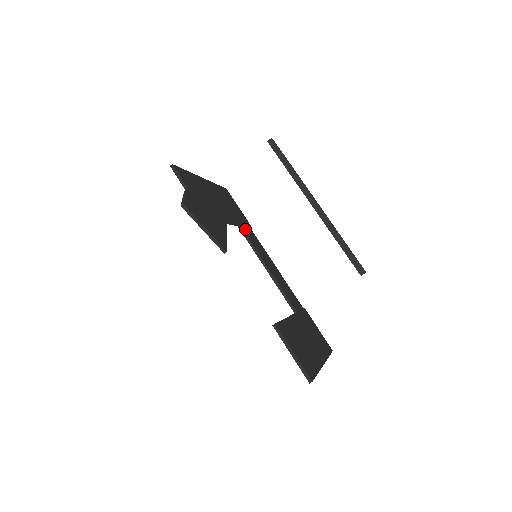
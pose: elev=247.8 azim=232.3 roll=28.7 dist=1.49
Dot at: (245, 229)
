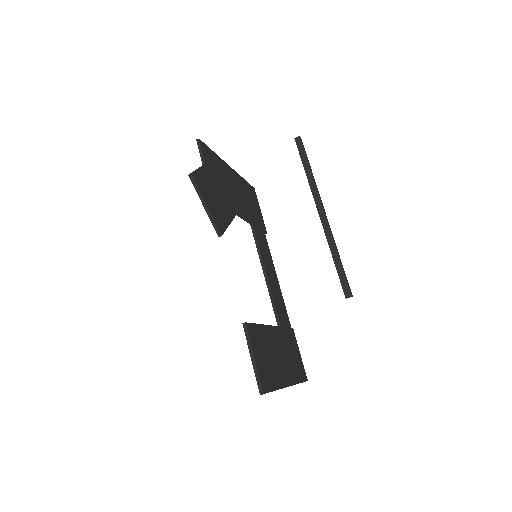
Dot at: (257, 230)
